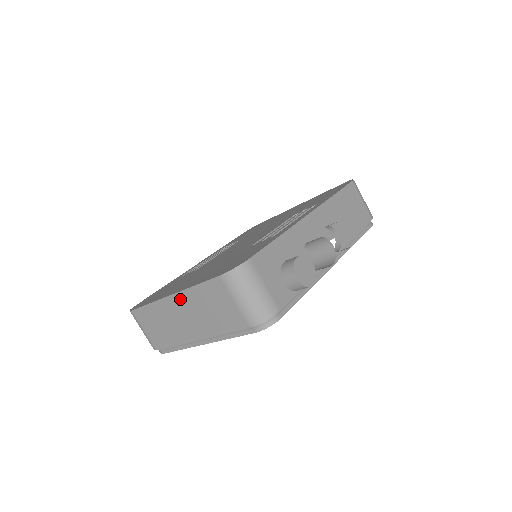
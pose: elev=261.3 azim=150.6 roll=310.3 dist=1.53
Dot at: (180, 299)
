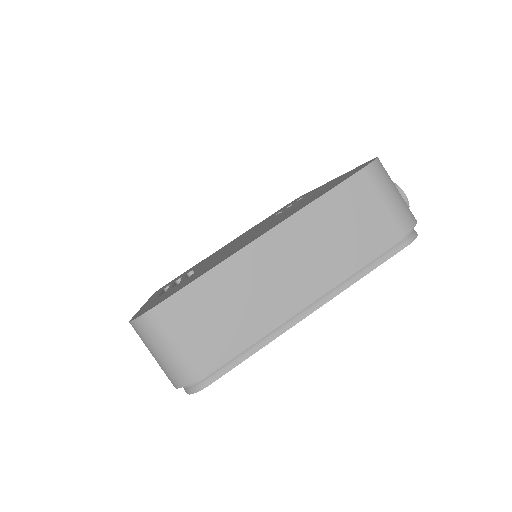
Dot at: (284, 234)
